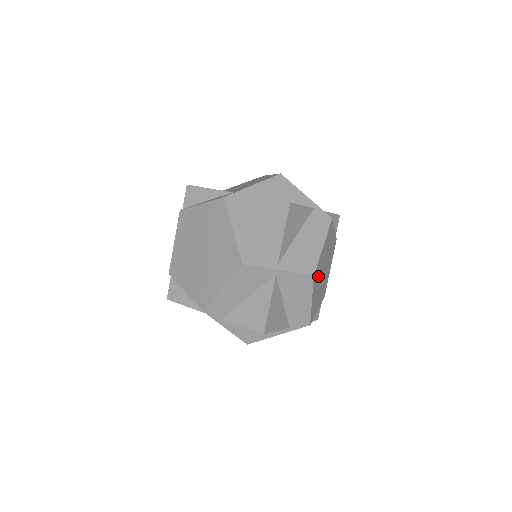
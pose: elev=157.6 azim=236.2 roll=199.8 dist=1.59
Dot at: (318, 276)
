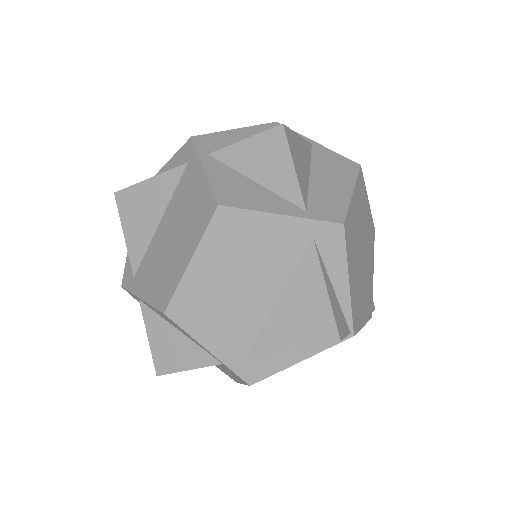
Dot at: (360, 209)
